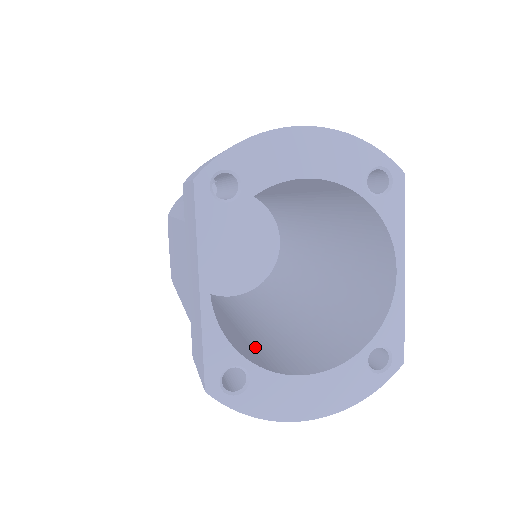
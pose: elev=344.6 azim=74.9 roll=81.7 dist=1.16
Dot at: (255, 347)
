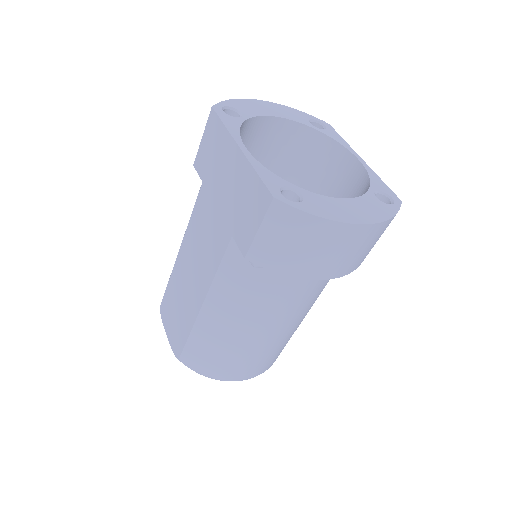
Dot at: occluded
